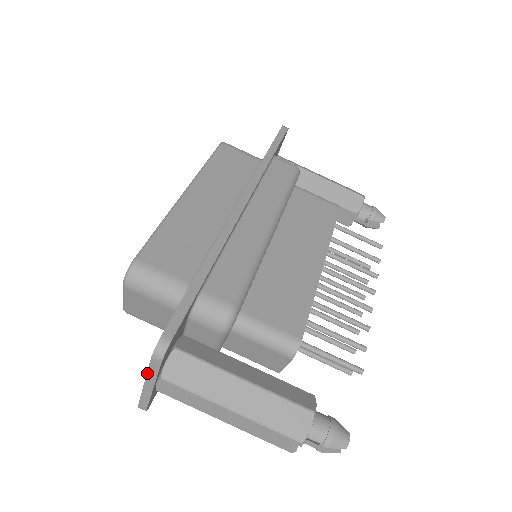
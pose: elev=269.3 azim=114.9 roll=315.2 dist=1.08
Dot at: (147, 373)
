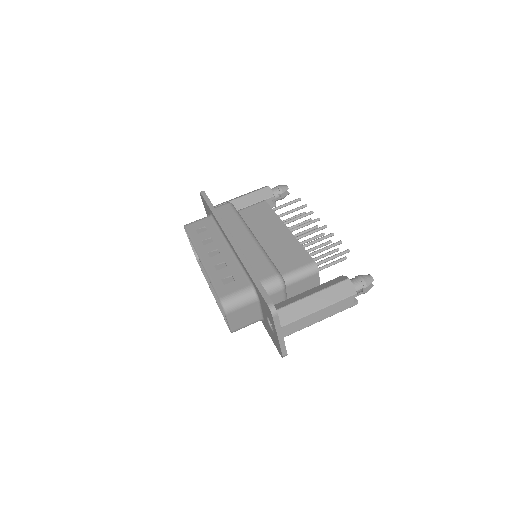
Dot at: (276, 329)
